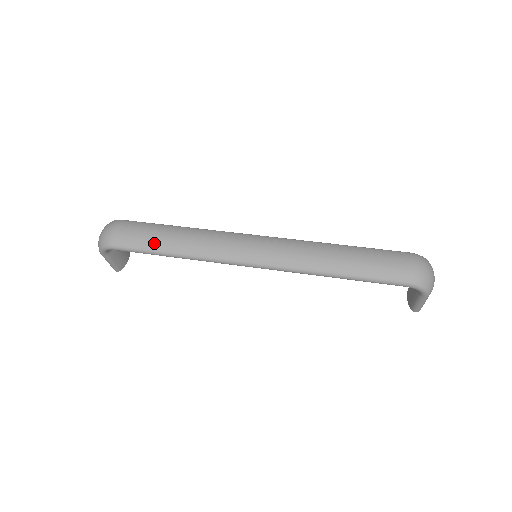
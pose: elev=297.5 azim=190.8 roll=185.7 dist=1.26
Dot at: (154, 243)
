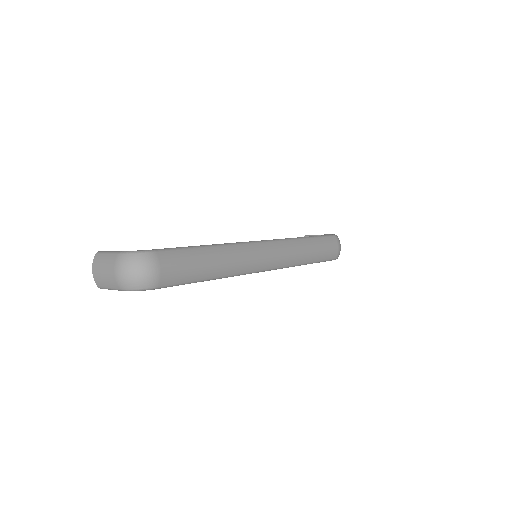
Dot at: (199, 274)
